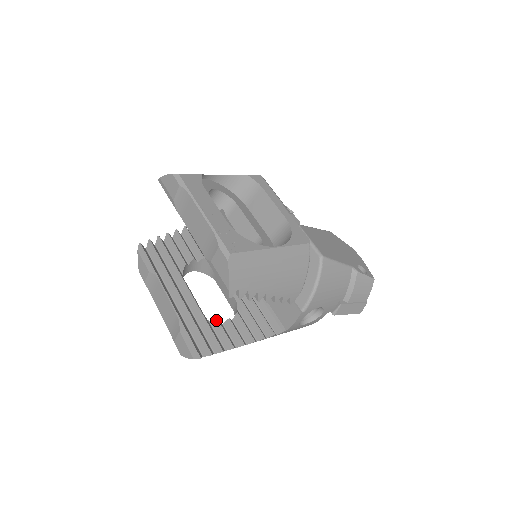
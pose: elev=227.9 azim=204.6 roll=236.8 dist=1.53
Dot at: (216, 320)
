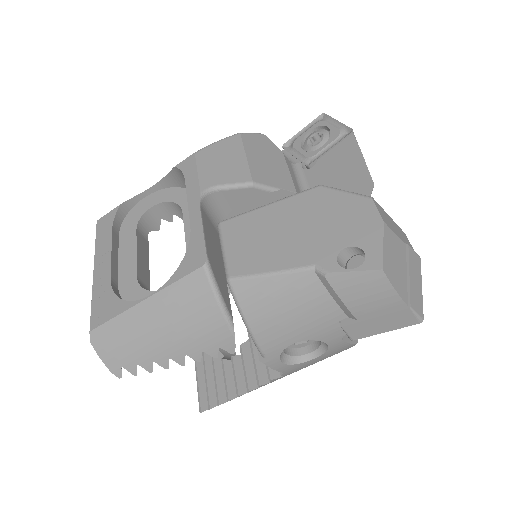
Dot at: (221, 359)
